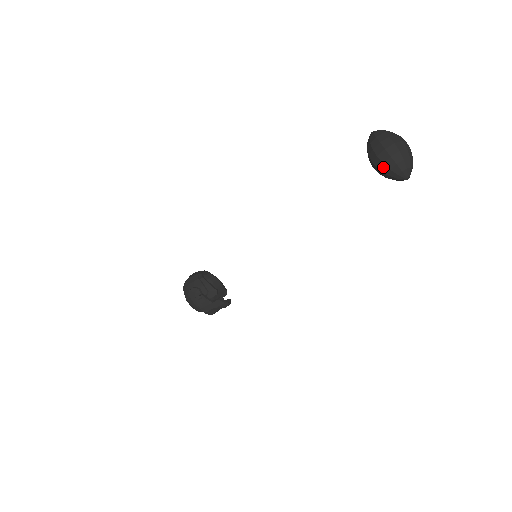
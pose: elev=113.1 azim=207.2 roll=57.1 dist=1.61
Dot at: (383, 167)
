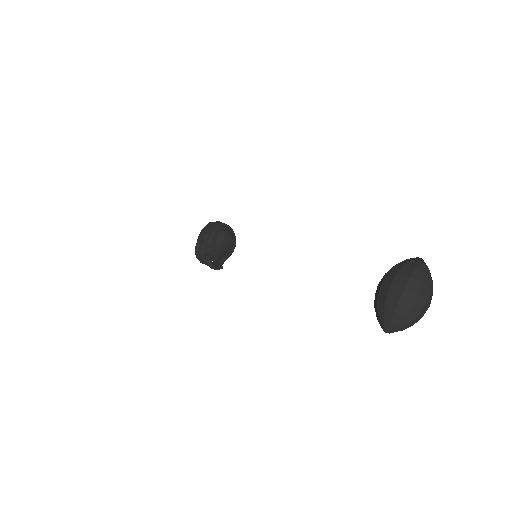
Dot at: (377, 297)
